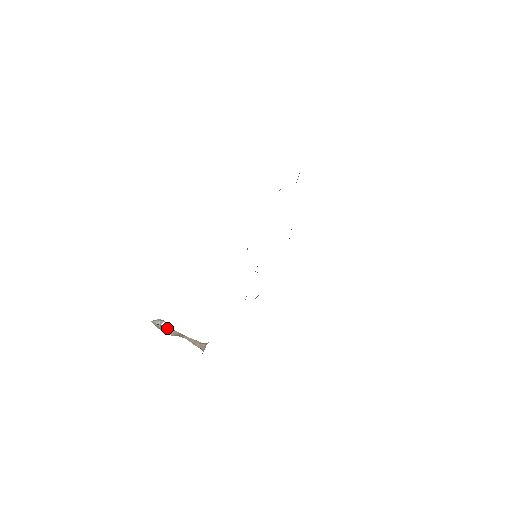
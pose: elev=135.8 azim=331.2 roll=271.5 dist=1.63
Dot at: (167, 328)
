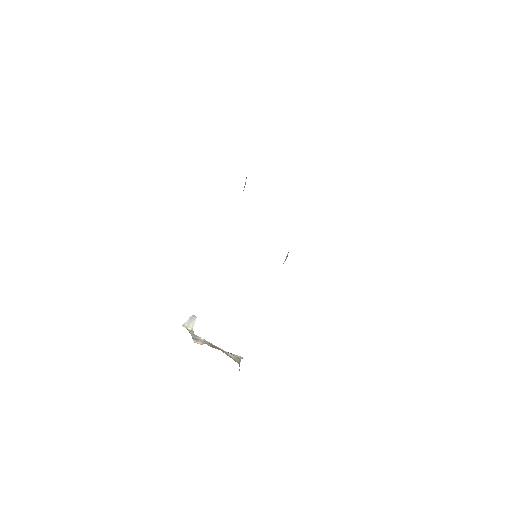
Dot at: (198, 340)
